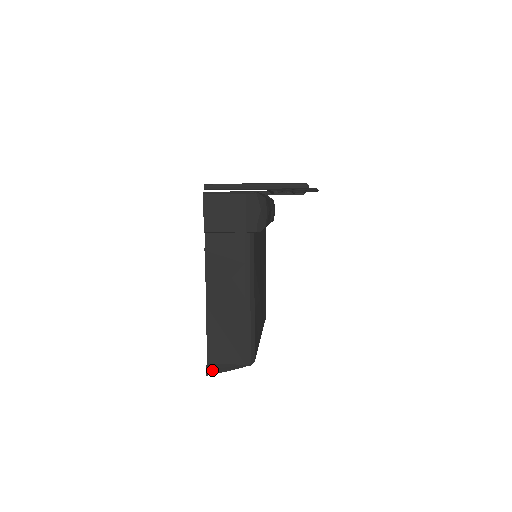
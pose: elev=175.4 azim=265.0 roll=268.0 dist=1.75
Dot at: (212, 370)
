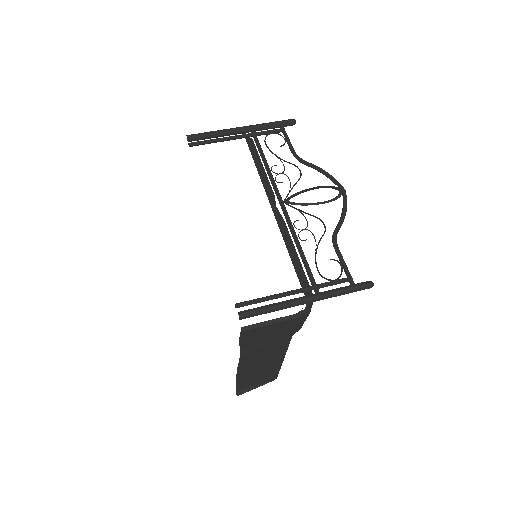
Dot at: occluded
